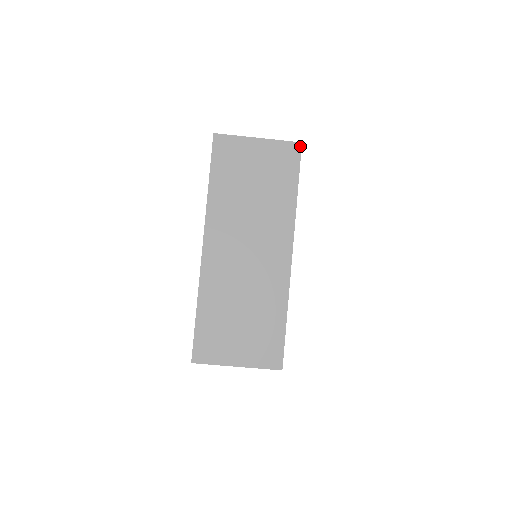
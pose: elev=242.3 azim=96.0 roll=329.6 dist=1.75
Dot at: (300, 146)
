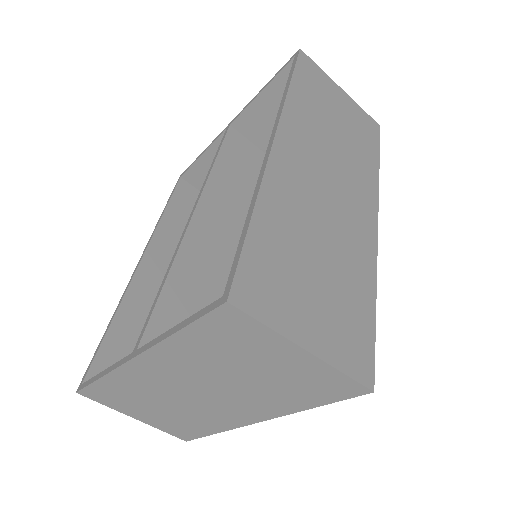
Dot at: (379, 127)
